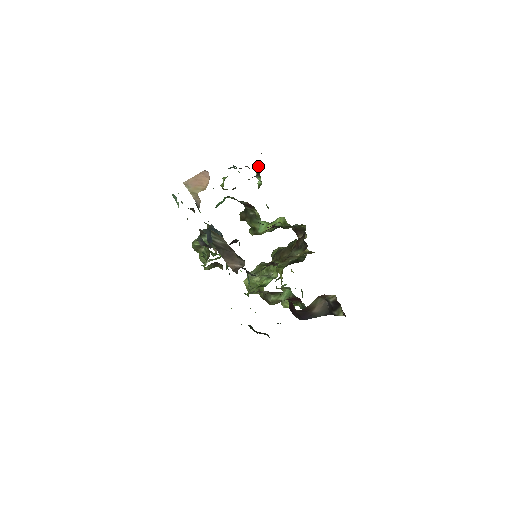
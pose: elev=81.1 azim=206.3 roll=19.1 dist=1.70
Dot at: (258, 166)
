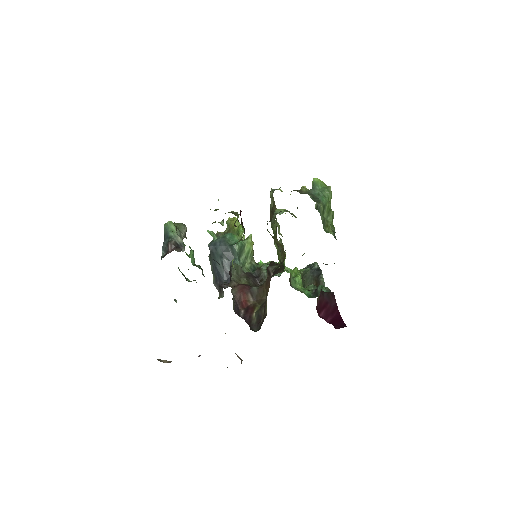
Dot at: occluded
